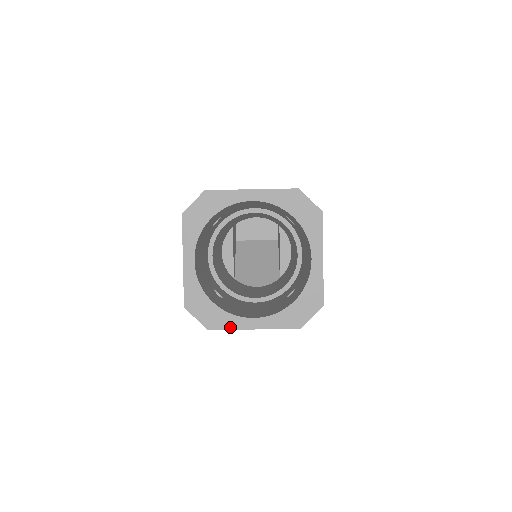
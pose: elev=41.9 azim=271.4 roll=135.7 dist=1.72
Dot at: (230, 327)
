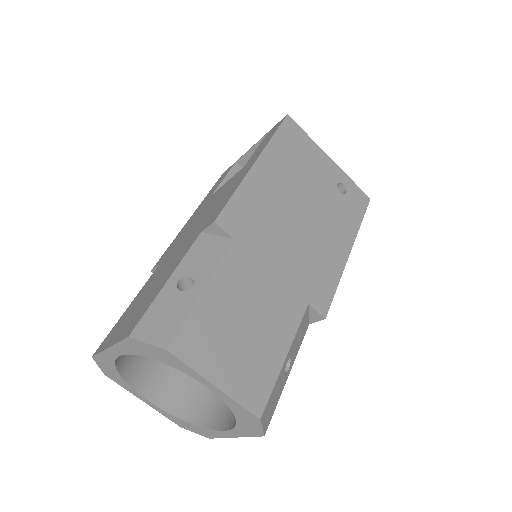
Dot at: (218, 437)
